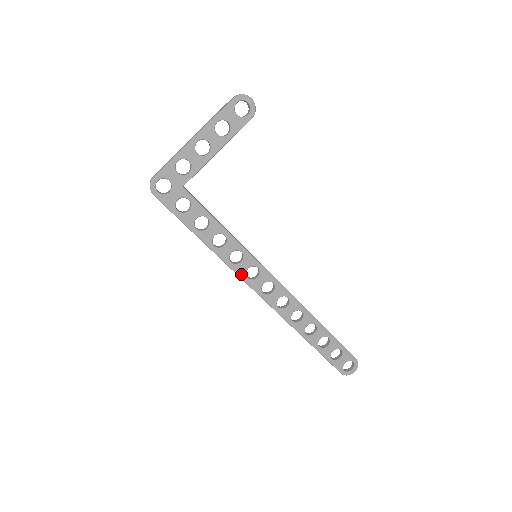
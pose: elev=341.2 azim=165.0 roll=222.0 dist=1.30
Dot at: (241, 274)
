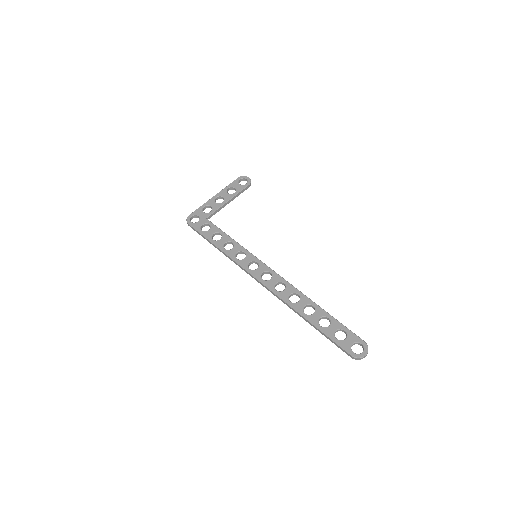
Dot at: (244, 266)
